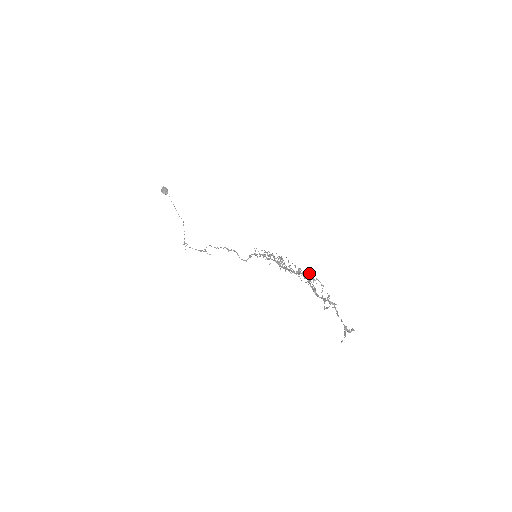
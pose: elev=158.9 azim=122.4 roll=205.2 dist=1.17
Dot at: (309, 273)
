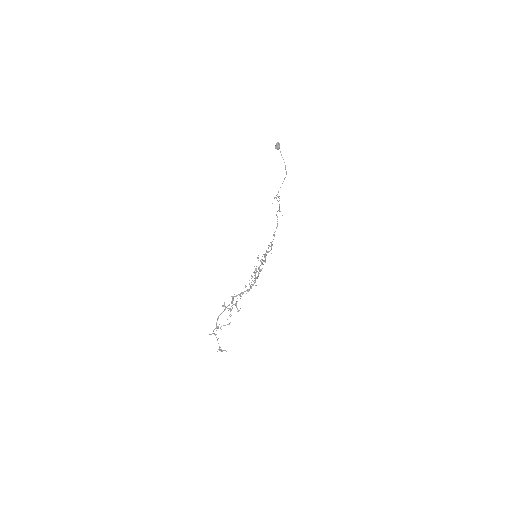
Dot at: occluded
